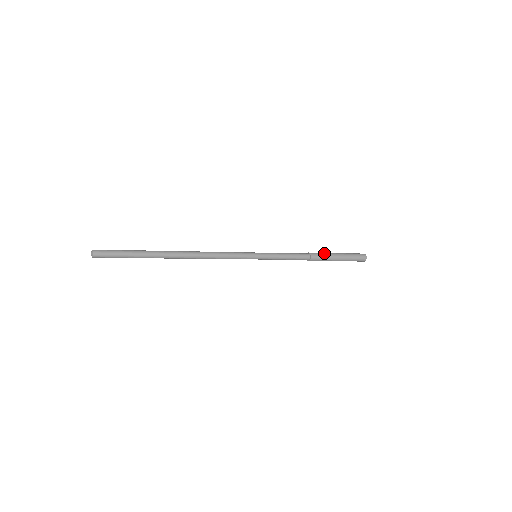
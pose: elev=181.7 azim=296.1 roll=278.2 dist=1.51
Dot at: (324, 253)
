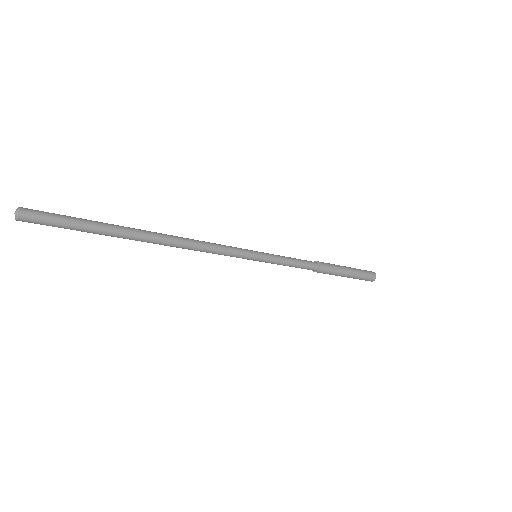
Dot at: (332, 264)
